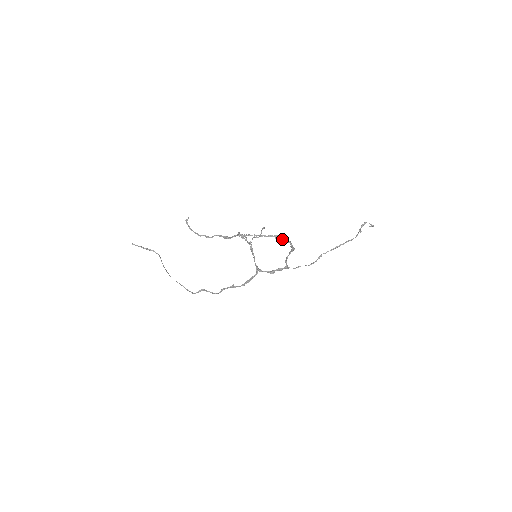
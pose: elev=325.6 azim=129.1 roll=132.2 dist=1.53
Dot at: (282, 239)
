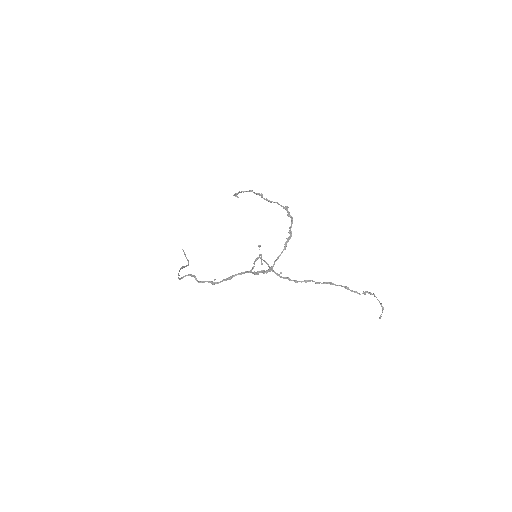
Dot at: (288, 213)
